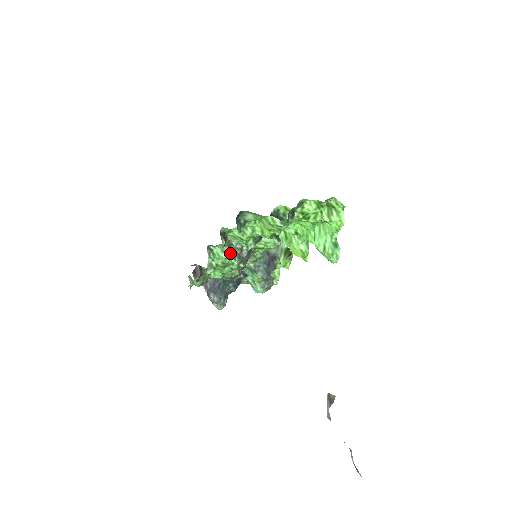
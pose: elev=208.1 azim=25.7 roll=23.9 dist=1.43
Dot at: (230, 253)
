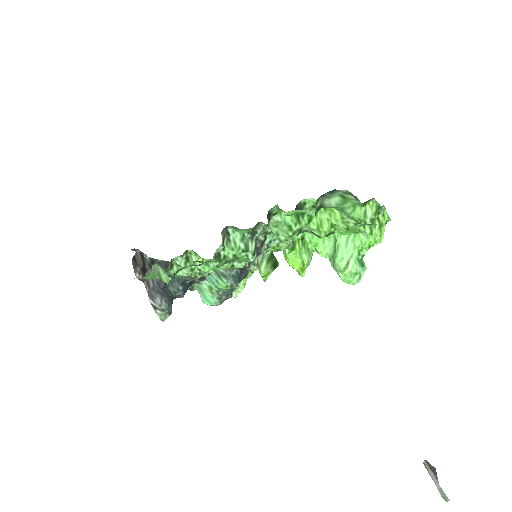
Dot at: (250, 244)
